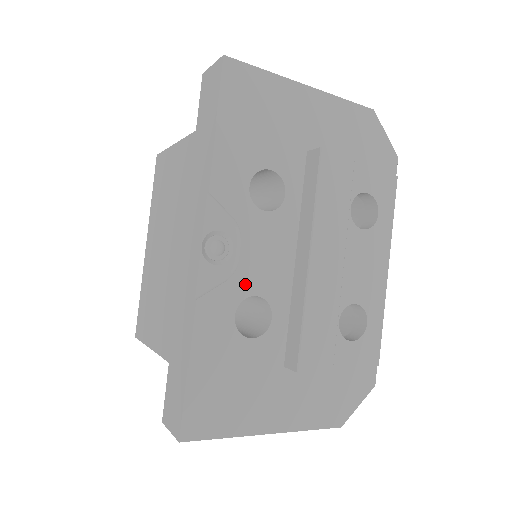
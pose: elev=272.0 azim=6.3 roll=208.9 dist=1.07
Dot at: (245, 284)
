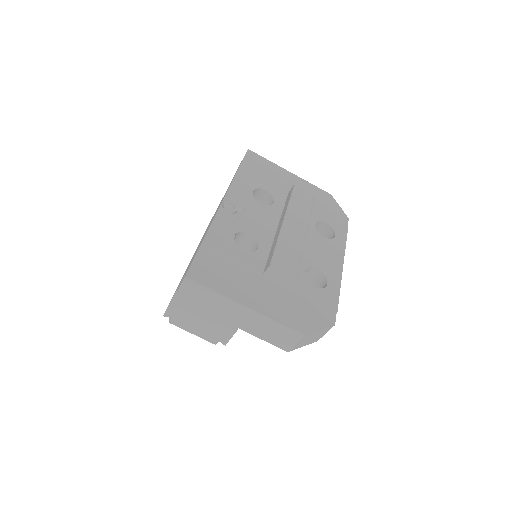
Dot at: (244, 226)
